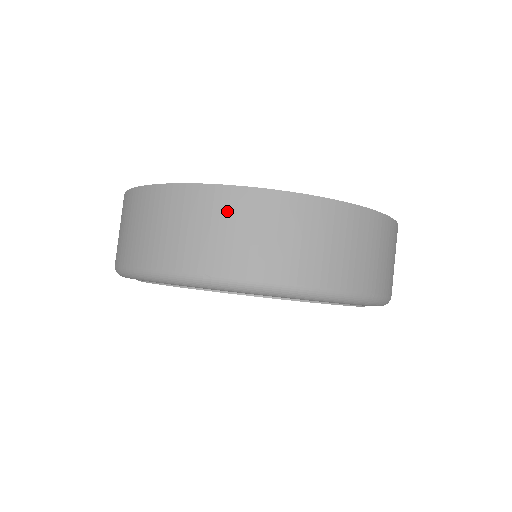
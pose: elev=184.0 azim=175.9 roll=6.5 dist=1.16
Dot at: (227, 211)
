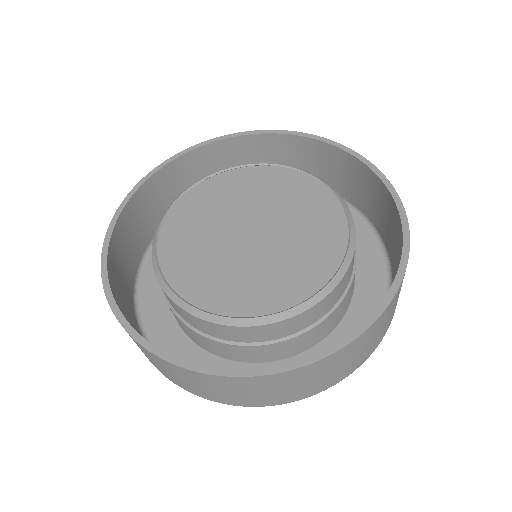
Dot at: (276, 384)
